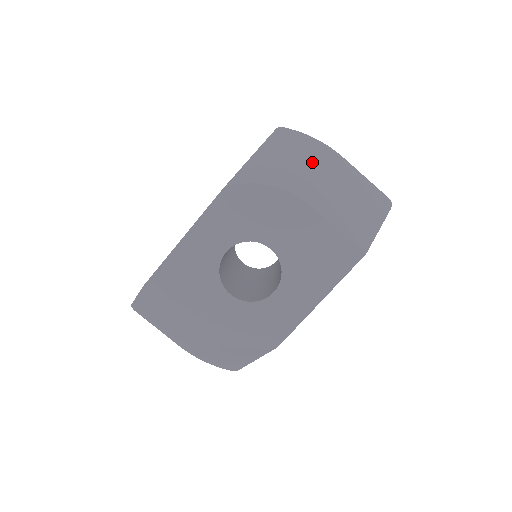
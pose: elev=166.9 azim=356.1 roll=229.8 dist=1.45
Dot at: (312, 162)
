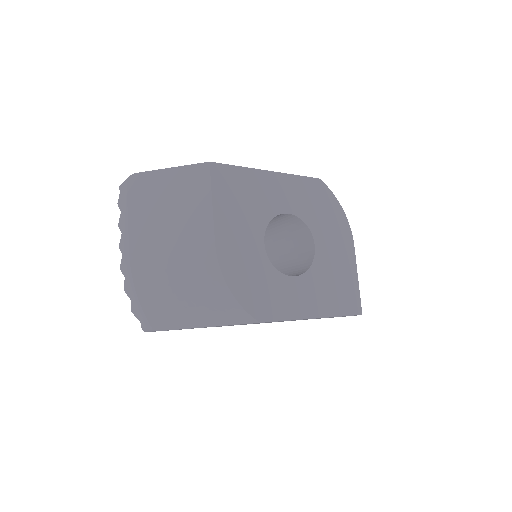
Dot at: occluded
